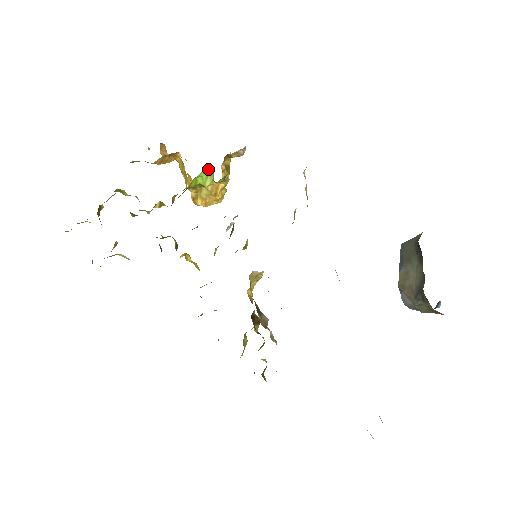
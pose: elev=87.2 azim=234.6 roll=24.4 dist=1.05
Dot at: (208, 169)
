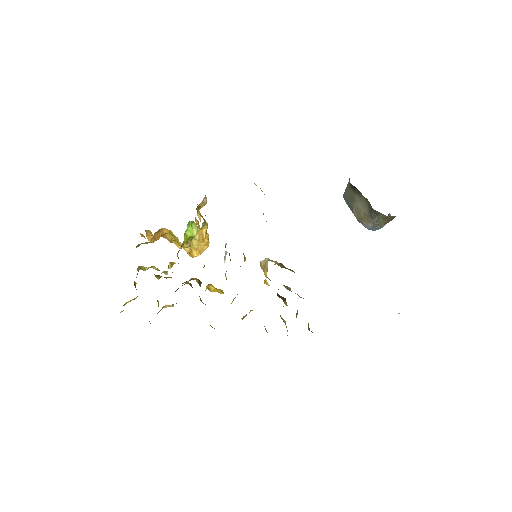
Dot at: (190, 222)
